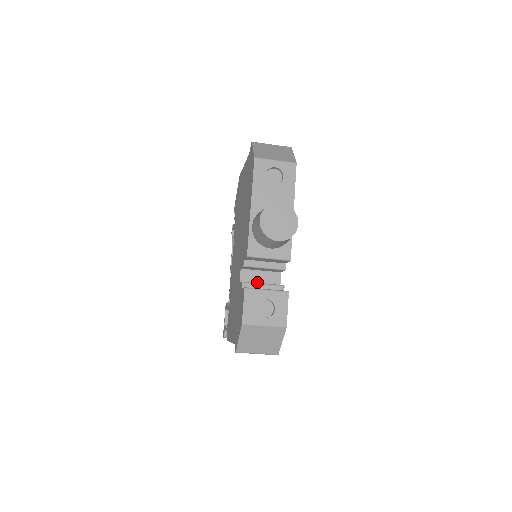
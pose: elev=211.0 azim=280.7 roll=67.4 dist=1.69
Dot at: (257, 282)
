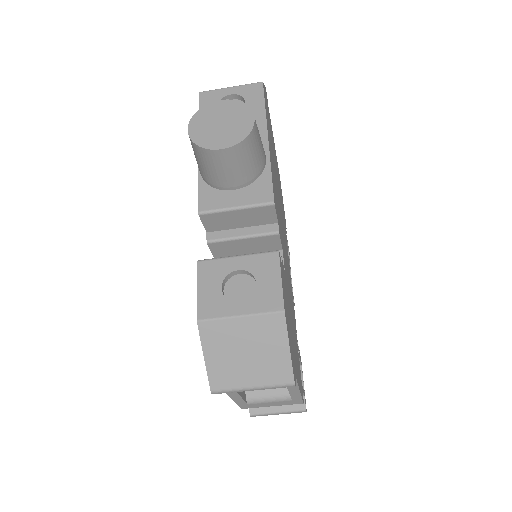
Dot at: occluded
